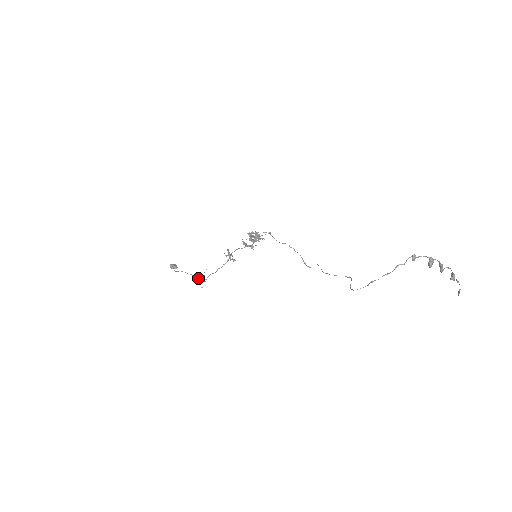
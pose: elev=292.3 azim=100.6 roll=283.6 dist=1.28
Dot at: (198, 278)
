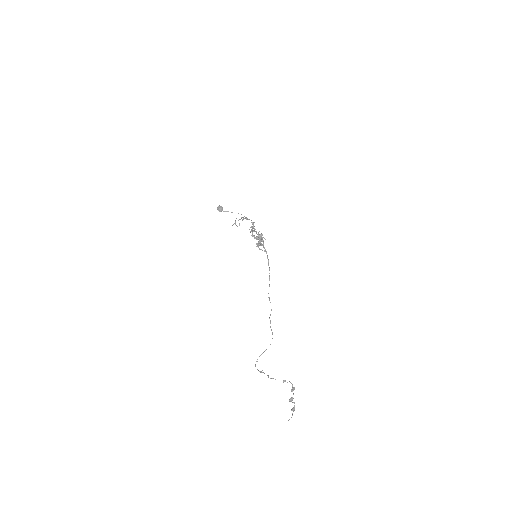
Dot at: (239, 219)
